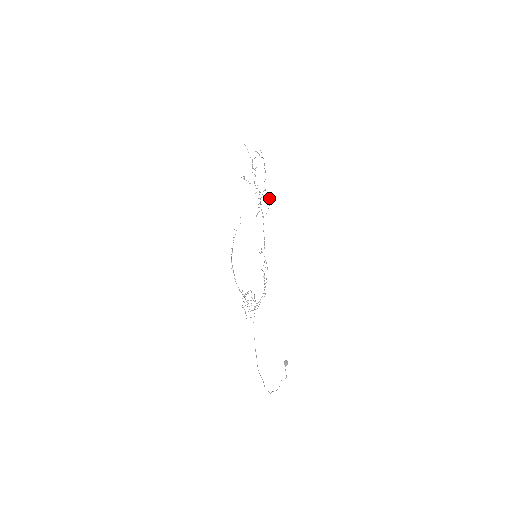
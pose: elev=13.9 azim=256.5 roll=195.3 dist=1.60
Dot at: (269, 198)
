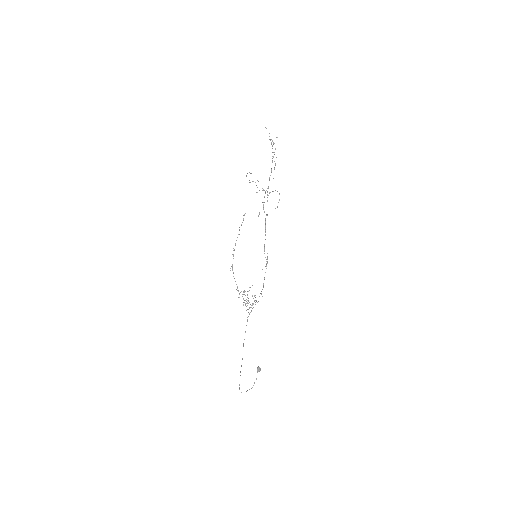
Dot at: (279, 193)
